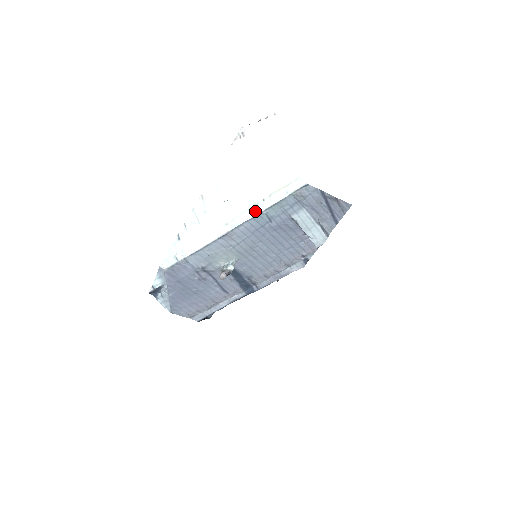
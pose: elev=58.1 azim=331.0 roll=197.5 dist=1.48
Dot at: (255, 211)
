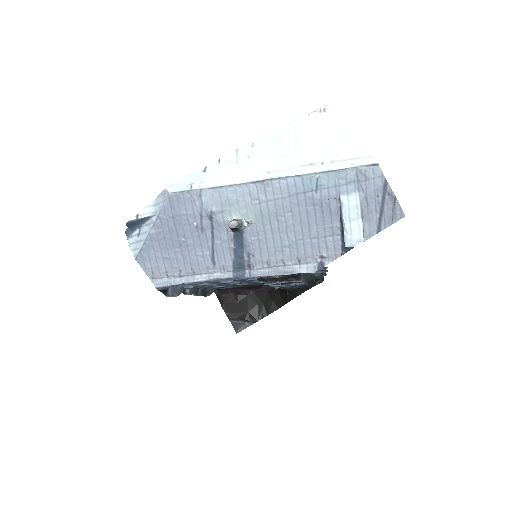
Dot at: (308, 170)
